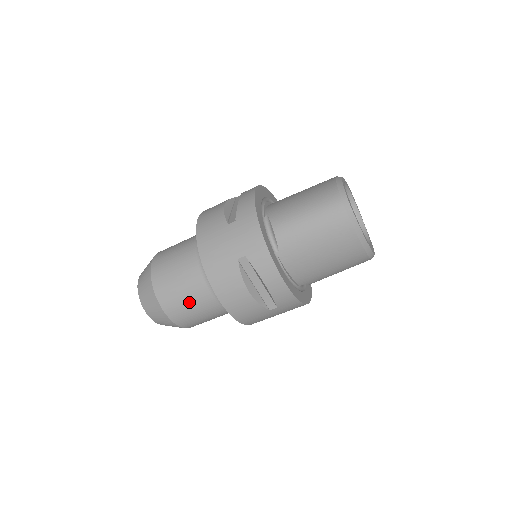
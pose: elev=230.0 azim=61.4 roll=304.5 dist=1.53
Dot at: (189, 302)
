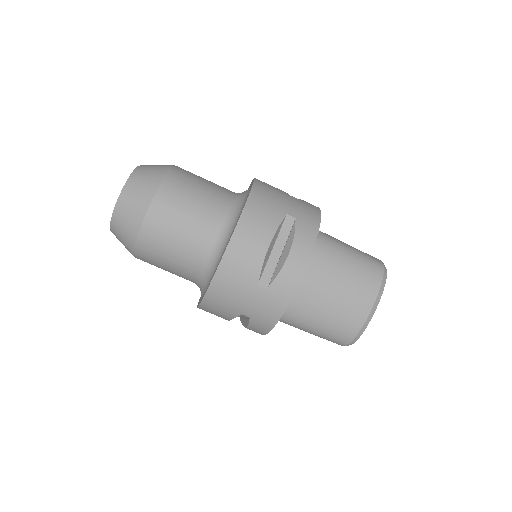
Dot at: (189, 211)
